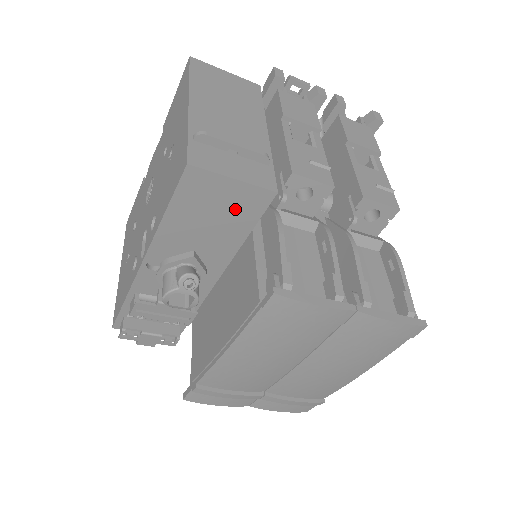
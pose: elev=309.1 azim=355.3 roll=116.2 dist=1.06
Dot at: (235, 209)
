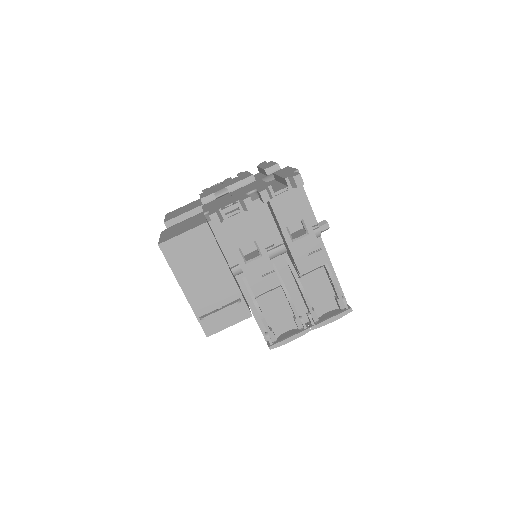
Dot at: occluded
